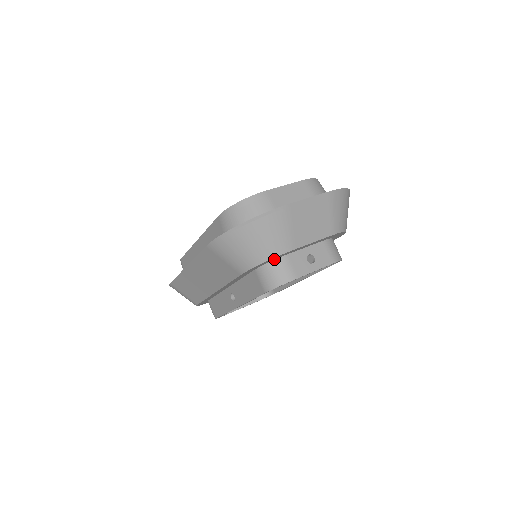
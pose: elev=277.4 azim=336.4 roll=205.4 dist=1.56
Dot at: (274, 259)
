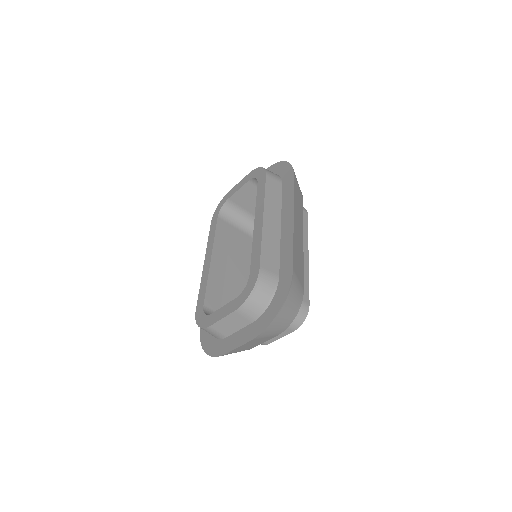
Dot at: occluded
